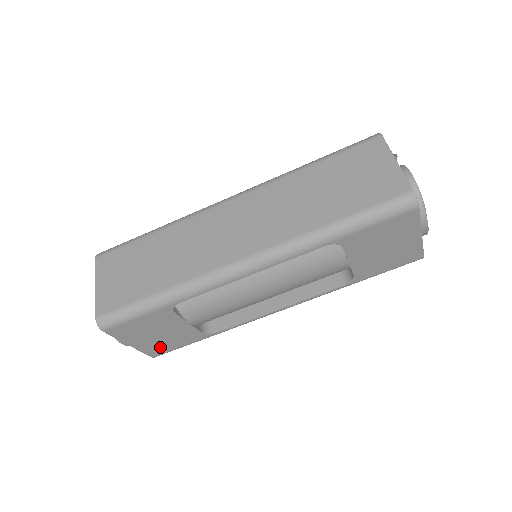
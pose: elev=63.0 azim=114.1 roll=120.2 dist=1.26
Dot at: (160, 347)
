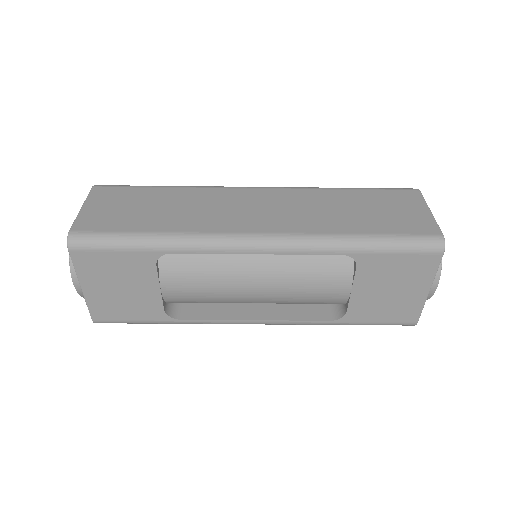
Dot at: (110, 309)
